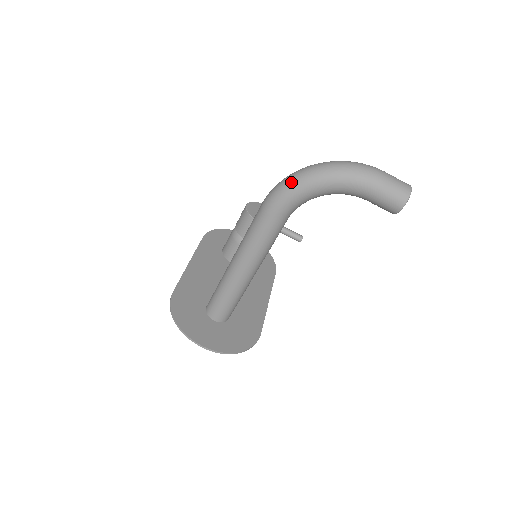
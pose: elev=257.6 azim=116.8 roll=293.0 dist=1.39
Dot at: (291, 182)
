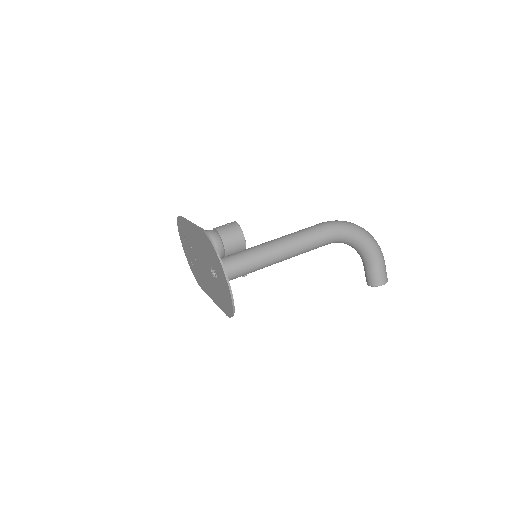
Dot at: (352, 225)
